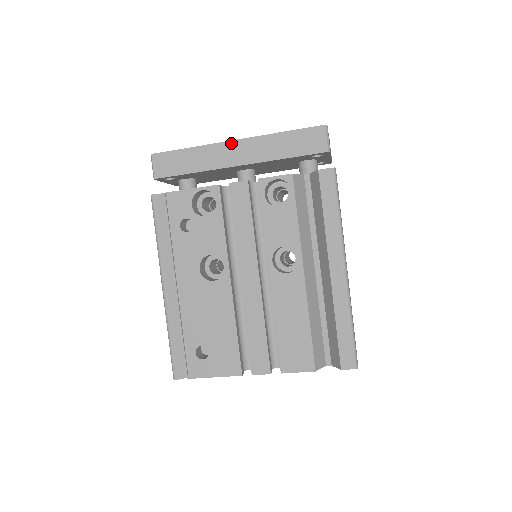
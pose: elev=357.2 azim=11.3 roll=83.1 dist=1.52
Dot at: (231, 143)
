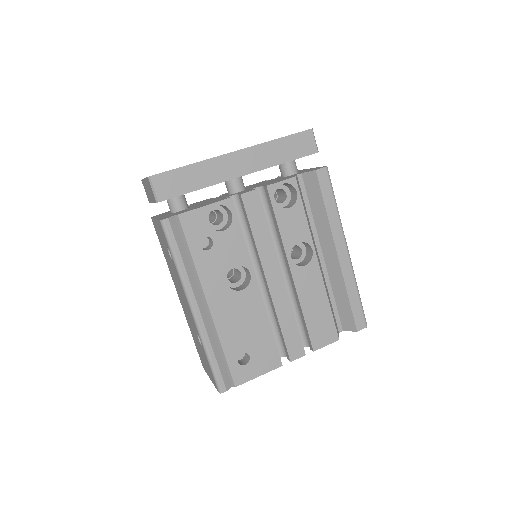
Dot at: (232, 154)
